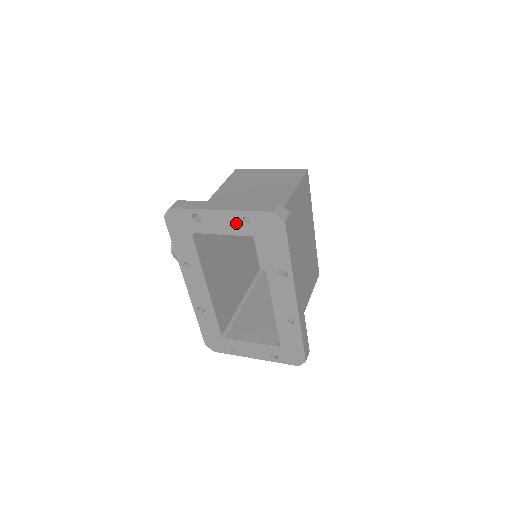
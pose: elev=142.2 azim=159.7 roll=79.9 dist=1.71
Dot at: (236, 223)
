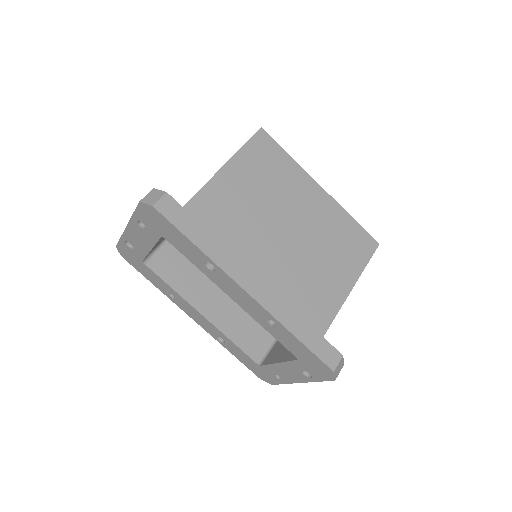
Dot at: (142, 232)
